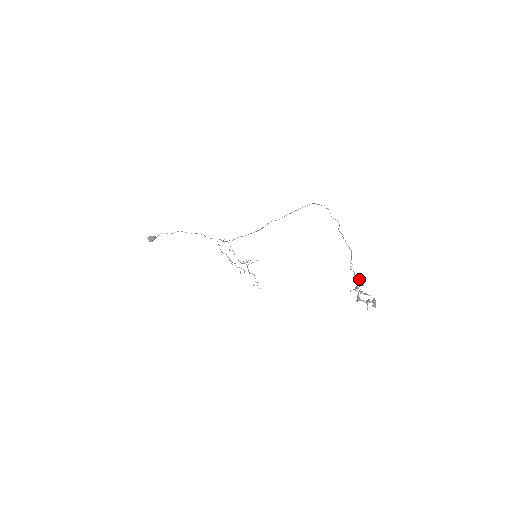
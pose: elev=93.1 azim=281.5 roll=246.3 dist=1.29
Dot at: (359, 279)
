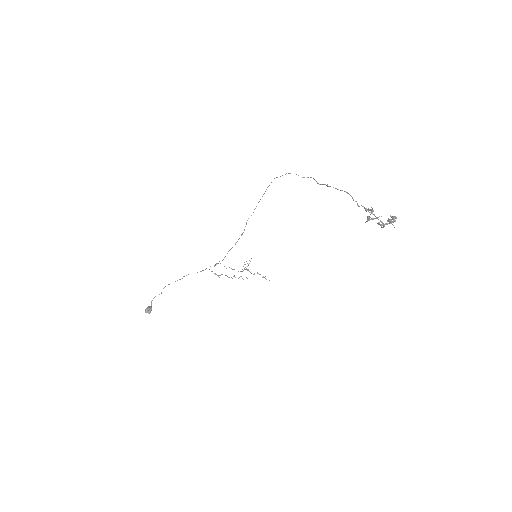
Dot at: (368, 209)
